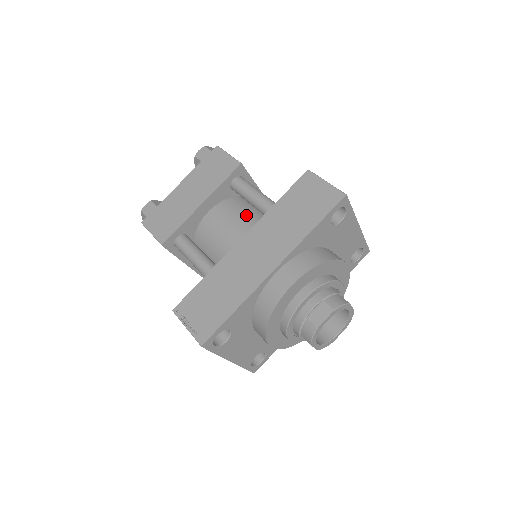
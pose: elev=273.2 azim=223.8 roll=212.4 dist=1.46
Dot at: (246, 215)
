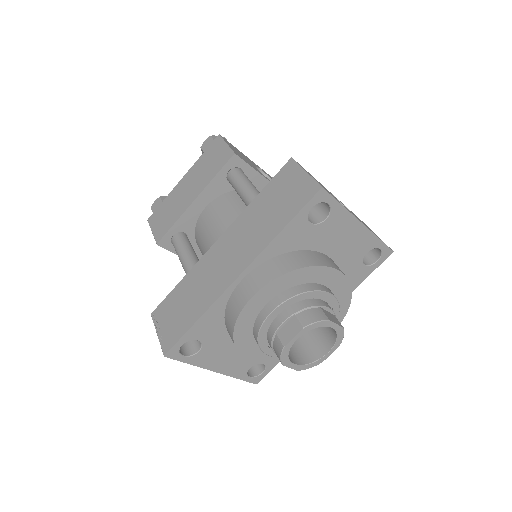
Dot at: (238, 211)
